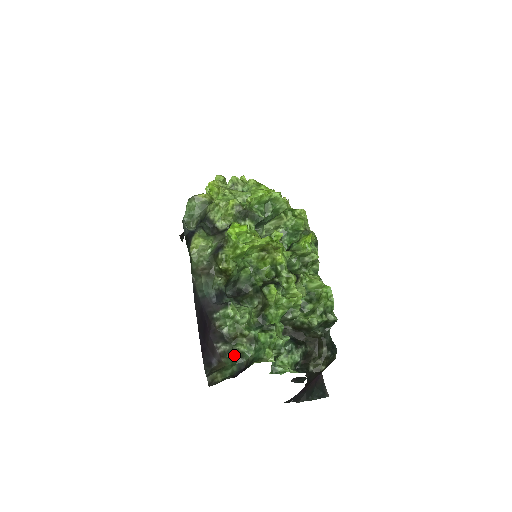
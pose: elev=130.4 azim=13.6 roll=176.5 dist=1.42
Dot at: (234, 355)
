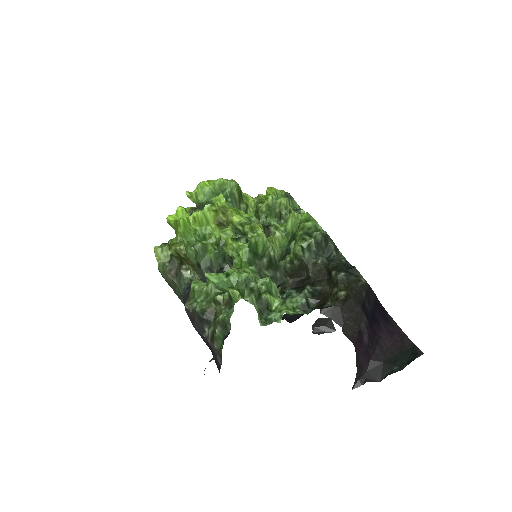
Dot at: (216, 329)
